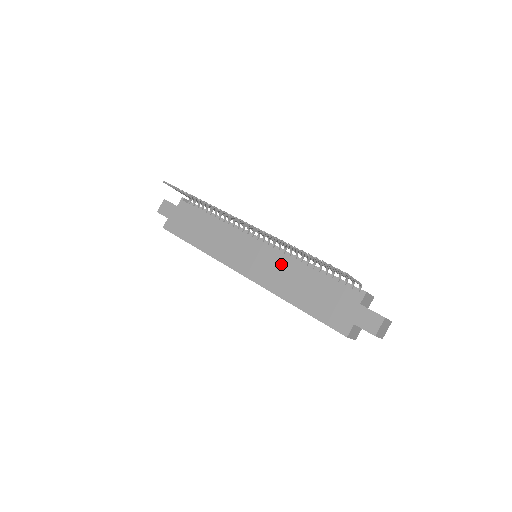
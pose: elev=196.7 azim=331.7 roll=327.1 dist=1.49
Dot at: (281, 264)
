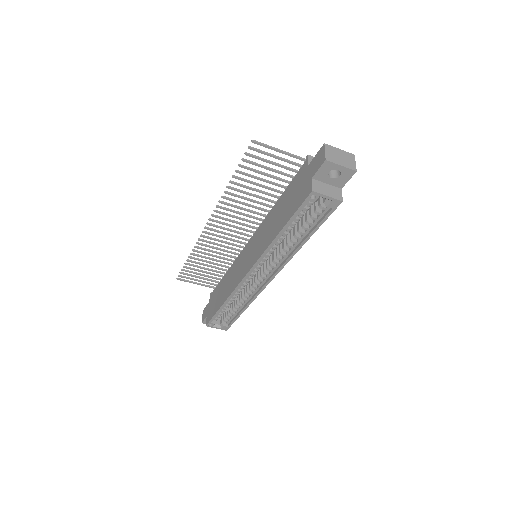
Dot at: (262, 230)
